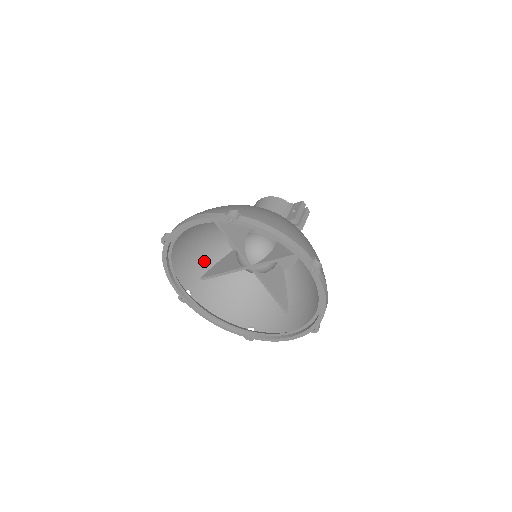
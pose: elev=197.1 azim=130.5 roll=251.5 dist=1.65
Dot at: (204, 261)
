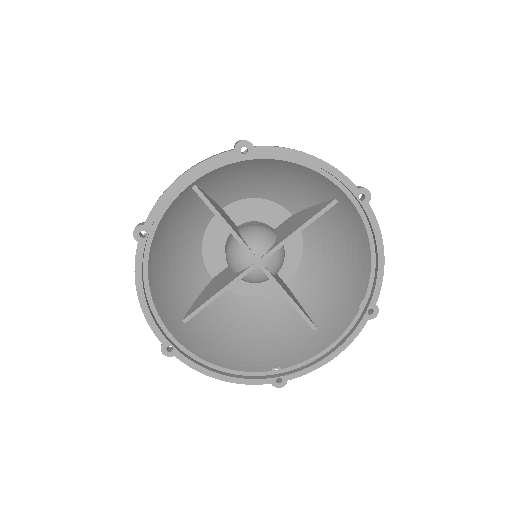
Dot at: (181, 295)
